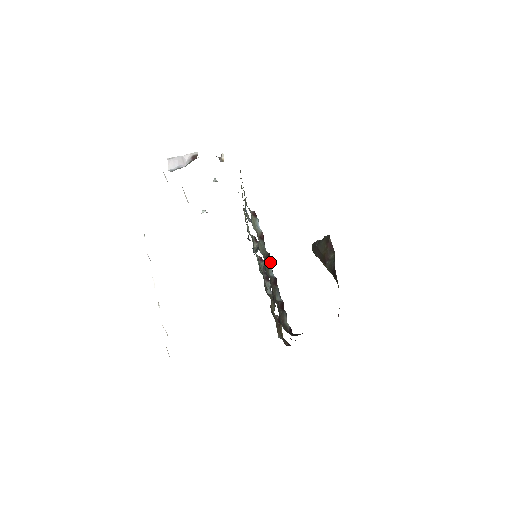
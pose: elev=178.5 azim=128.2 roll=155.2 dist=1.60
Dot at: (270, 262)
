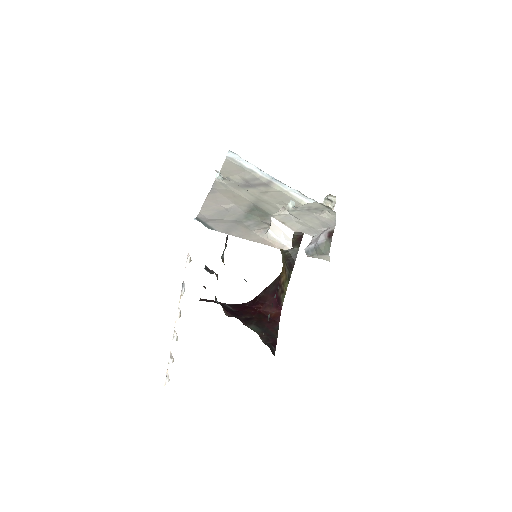
Dot at: occluded
